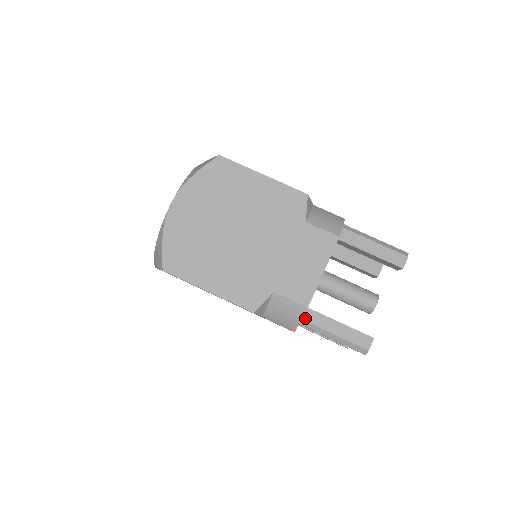
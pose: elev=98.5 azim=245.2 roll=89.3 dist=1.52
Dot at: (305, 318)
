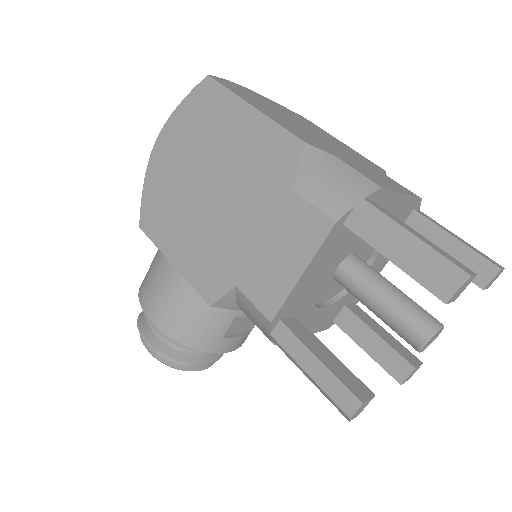
Dot at: (369, 201)
